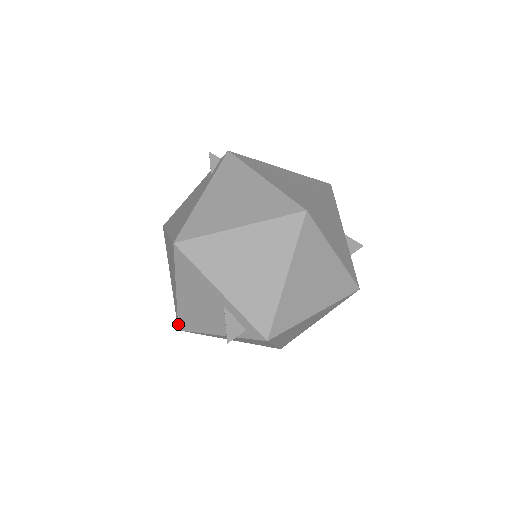
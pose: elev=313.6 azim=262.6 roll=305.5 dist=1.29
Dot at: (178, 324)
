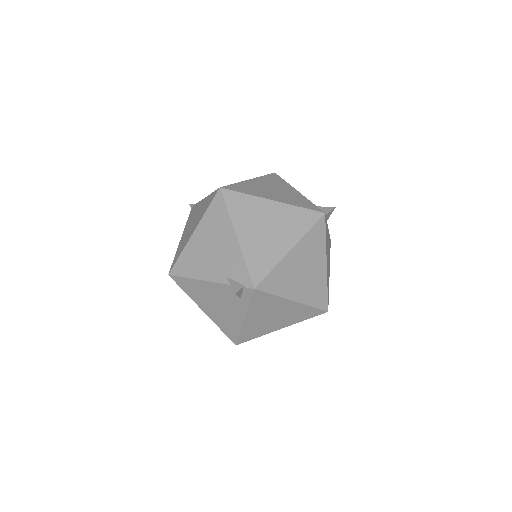
Dot at: occluded
